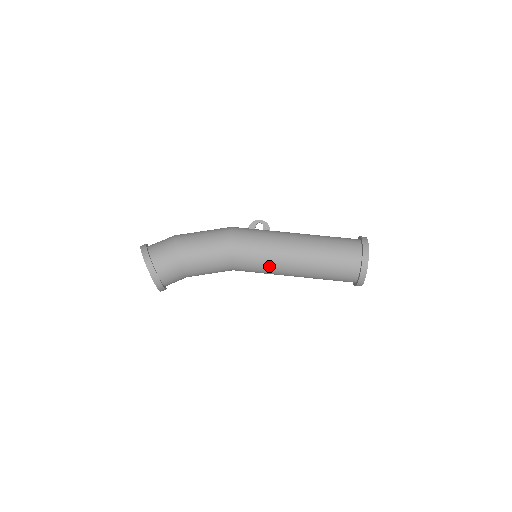
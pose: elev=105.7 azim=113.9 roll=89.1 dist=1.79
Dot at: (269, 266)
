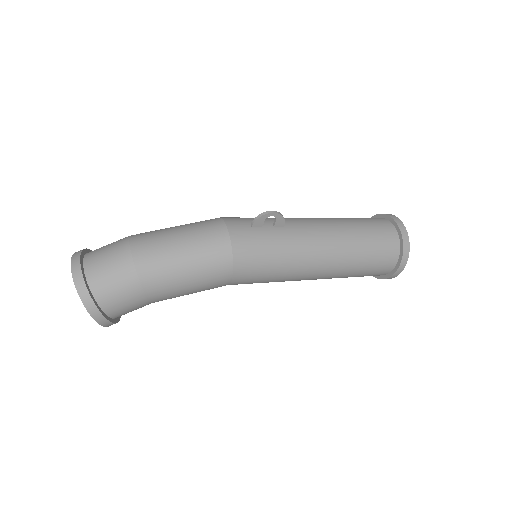
Dot at: occluded
